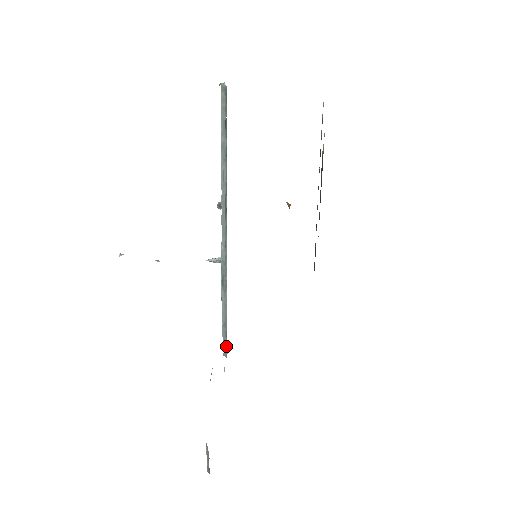
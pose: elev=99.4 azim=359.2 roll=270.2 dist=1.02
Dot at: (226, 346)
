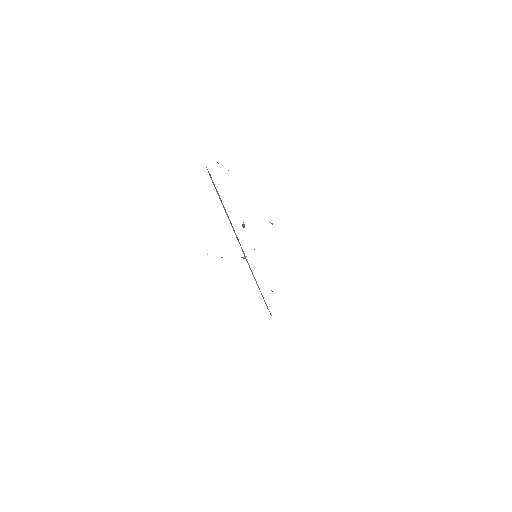
Dot at: occluded
